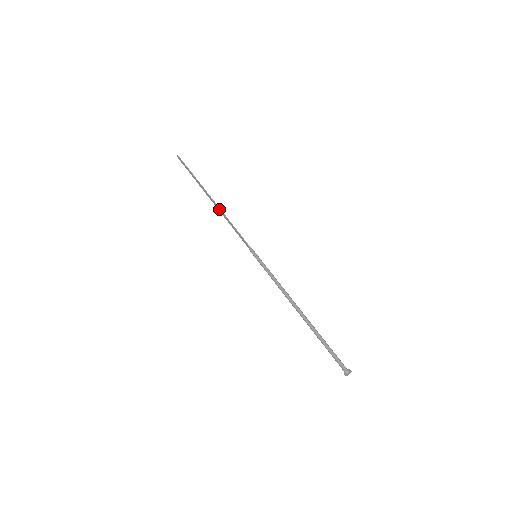
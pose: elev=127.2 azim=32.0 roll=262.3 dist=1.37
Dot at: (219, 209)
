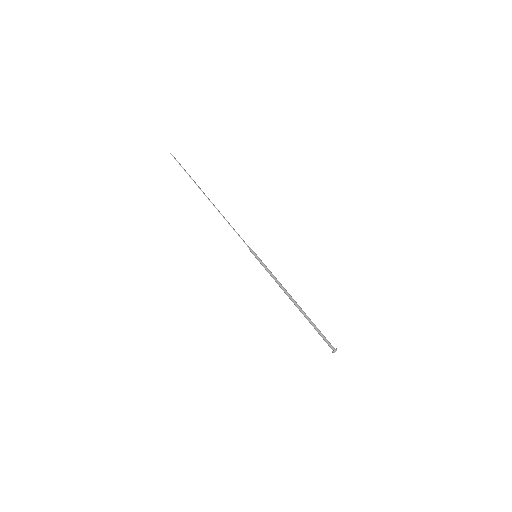
Dot at: (218, 211)
